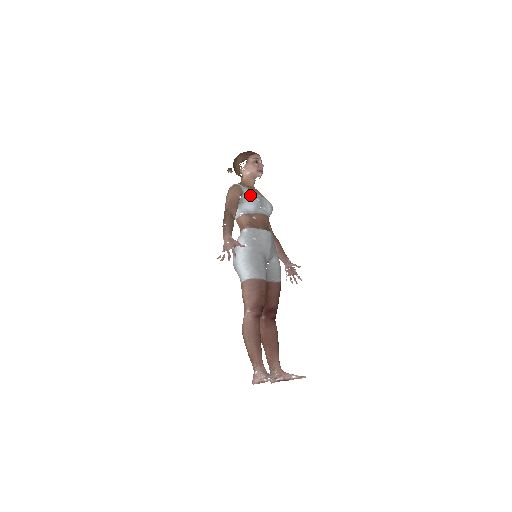
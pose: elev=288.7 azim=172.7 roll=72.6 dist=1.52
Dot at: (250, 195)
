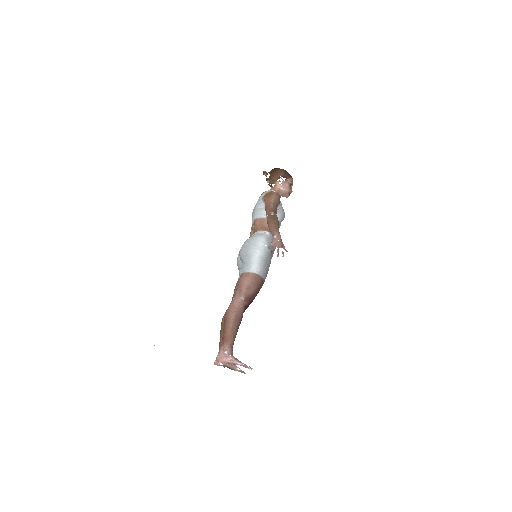
Dot at: (283, 209)
